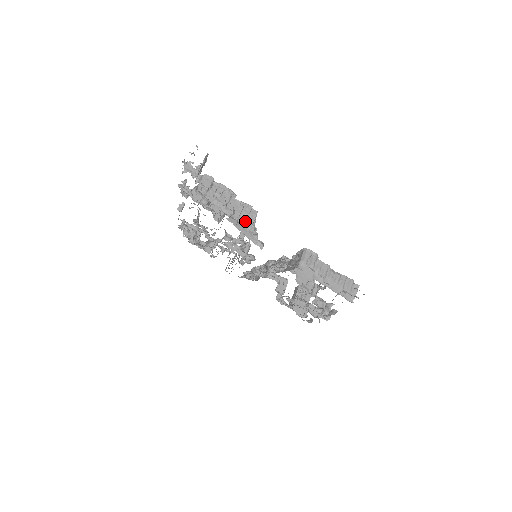
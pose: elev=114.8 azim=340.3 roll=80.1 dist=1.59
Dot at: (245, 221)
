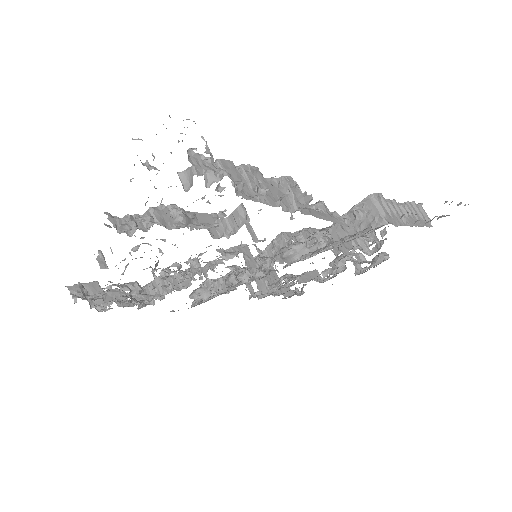
Dot at: (302, 204)
